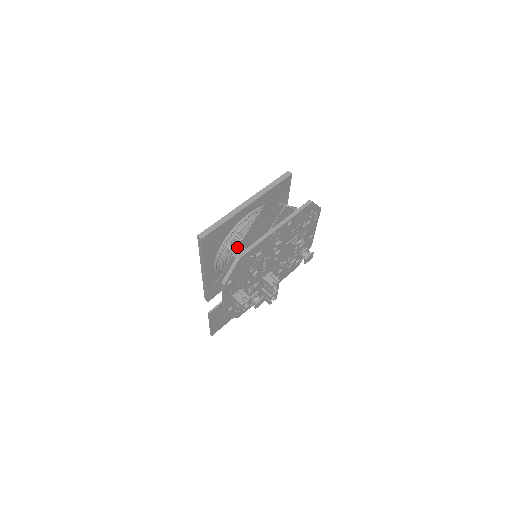
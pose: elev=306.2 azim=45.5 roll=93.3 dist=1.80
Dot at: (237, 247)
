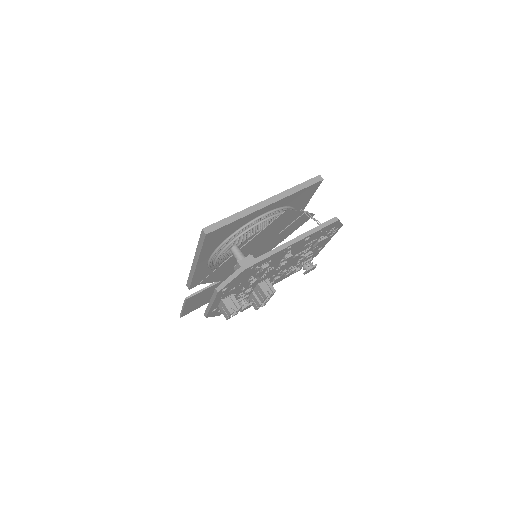
Dot at: (241, 247)
